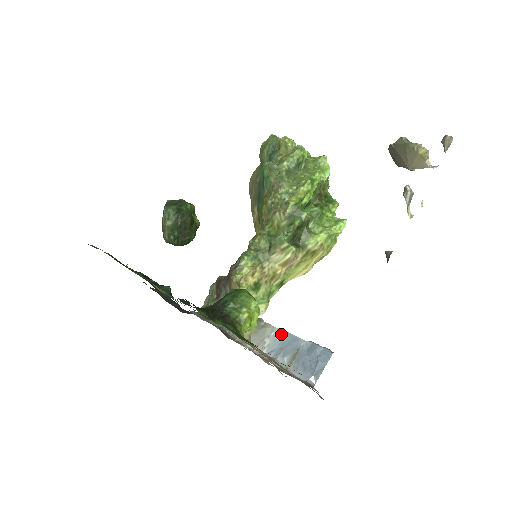
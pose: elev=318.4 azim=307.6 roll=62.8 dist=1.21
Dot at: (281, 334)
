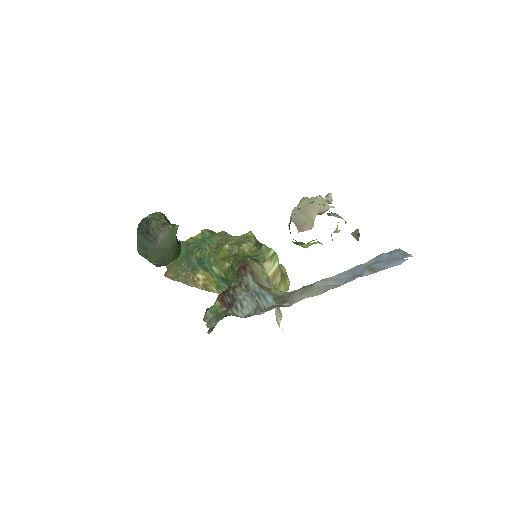
Dot at: (338, 276)
